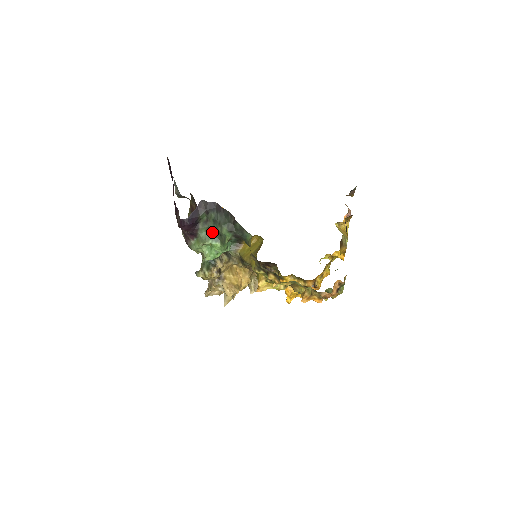
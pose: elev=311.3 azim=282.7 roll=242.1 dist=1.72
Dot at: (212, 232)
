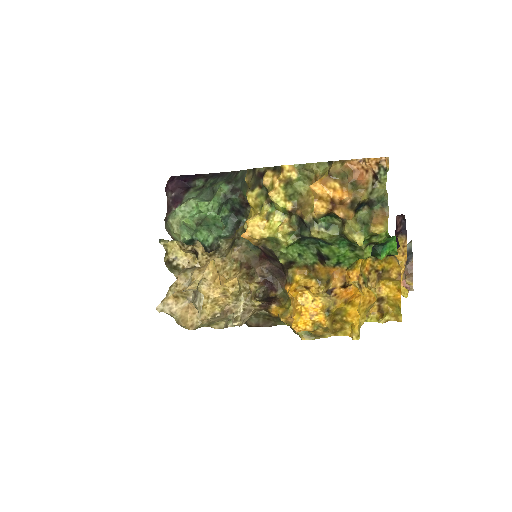
Dot at: (204, 194)
